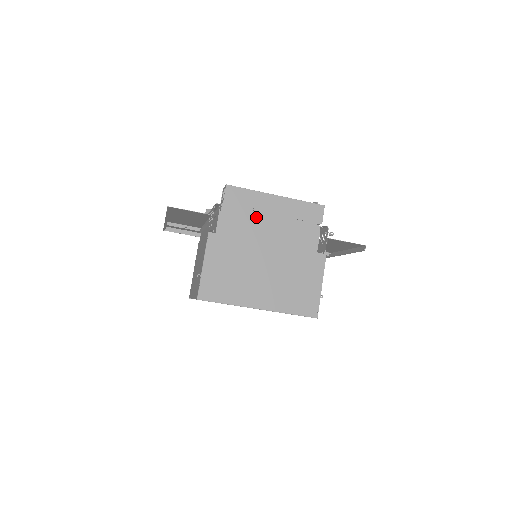
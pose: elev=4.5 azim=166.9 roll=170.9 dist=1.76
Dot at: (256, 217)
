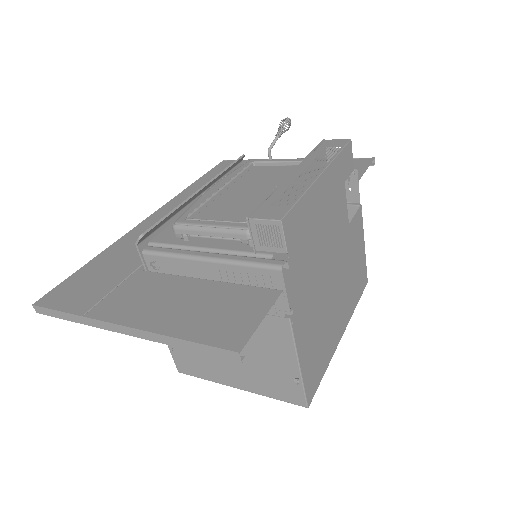
Dot at: occluded
